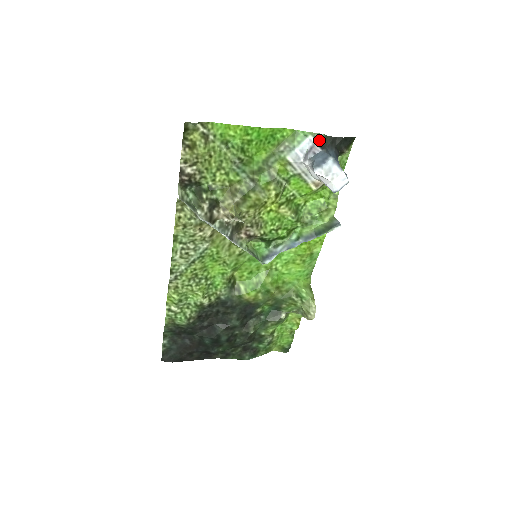
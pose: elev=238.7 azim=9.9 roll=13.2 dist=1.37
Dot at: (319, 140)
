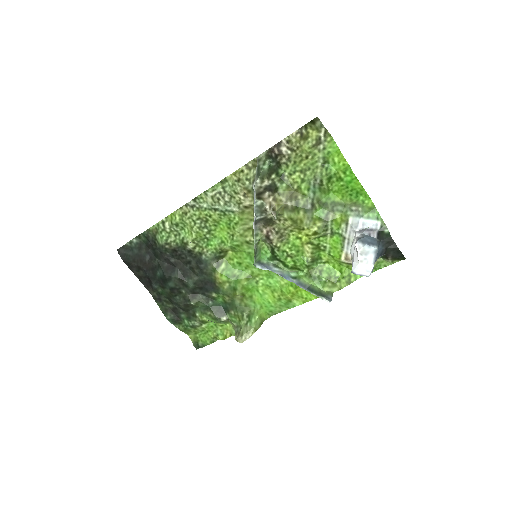
Dot at: (382, 231)
